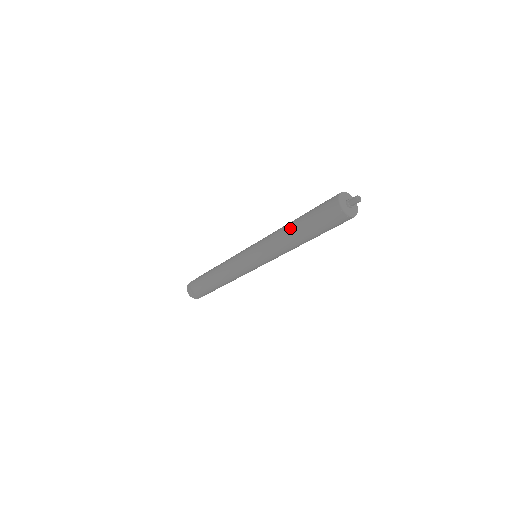
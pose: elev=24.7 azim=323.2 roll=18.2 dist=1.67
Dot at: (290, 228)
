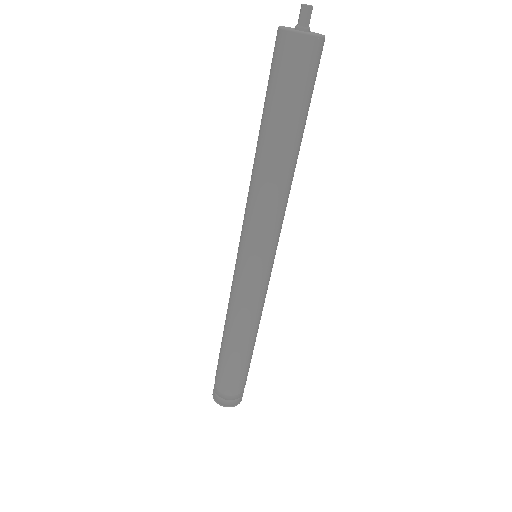
Dot at: occluded
